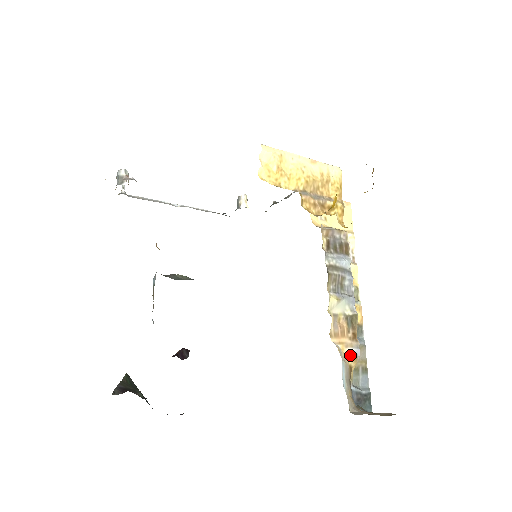
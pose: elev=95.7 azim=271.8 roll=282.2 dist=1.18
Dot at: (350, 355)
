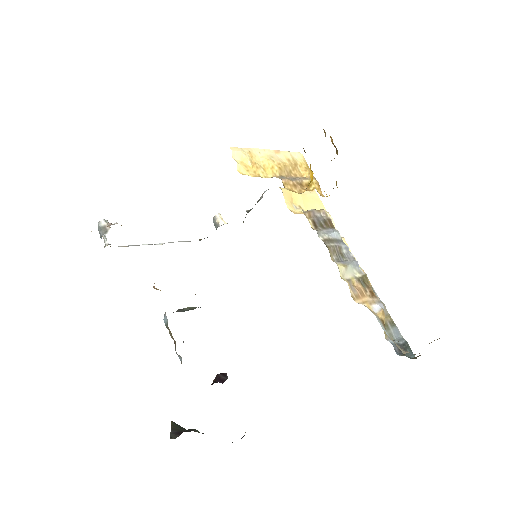
Dot at: (377, 310)
